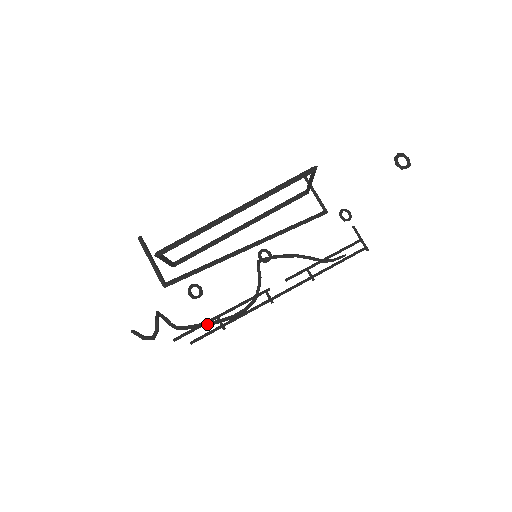
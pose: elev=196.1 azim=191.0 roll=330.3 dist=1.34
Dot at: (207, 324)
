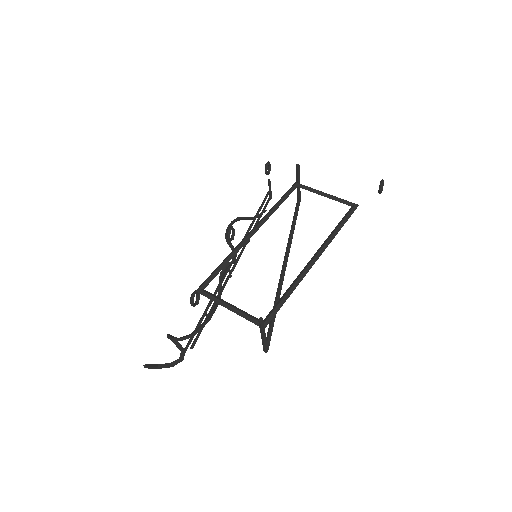
Dot at: occluded
